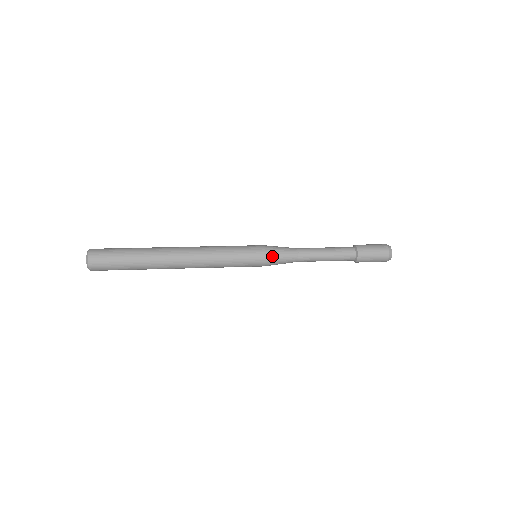
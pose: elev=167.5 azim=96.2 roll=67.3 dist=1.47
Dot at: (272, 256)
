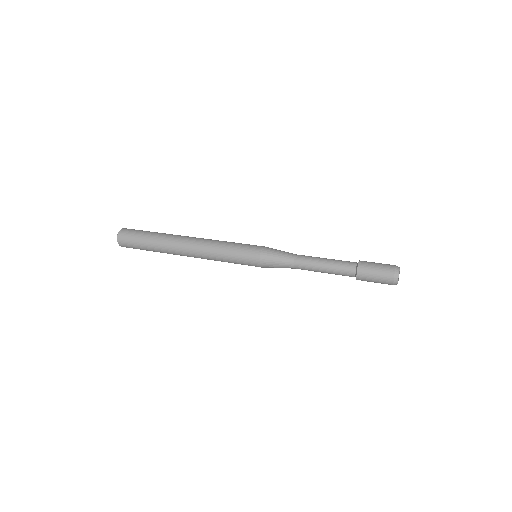
Dot at: (268, 254)
